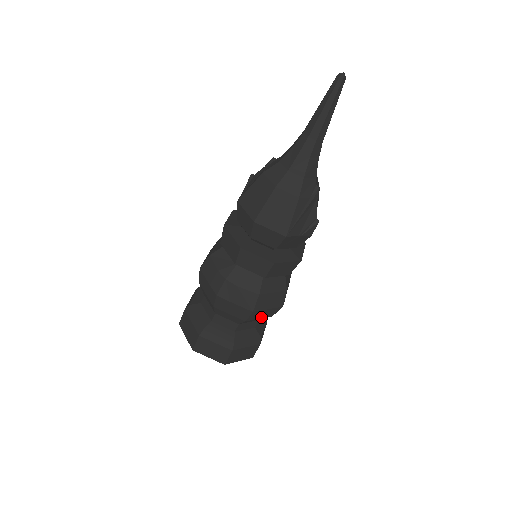
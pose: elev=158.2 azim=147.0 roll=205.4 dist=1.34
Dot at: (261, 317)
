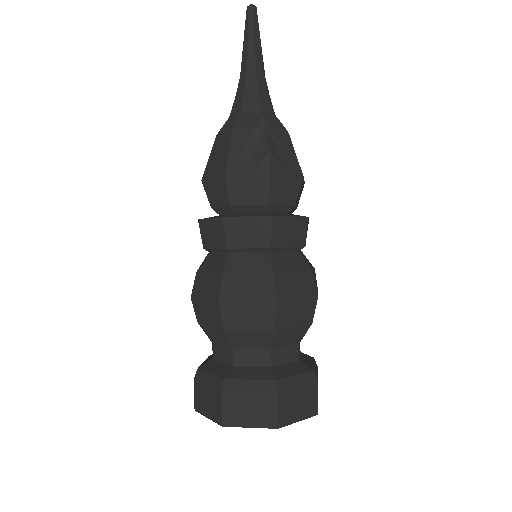
Dot at: (251, 326)
